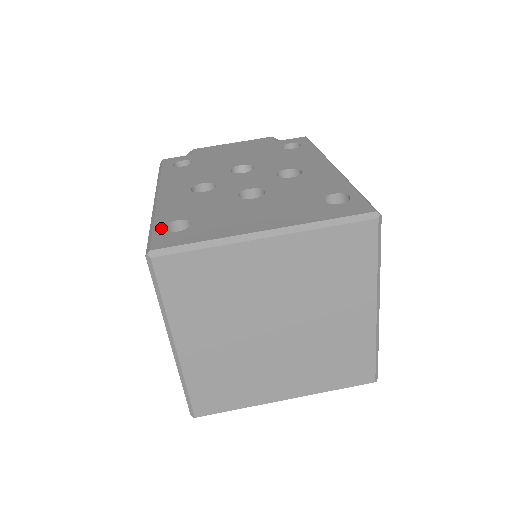
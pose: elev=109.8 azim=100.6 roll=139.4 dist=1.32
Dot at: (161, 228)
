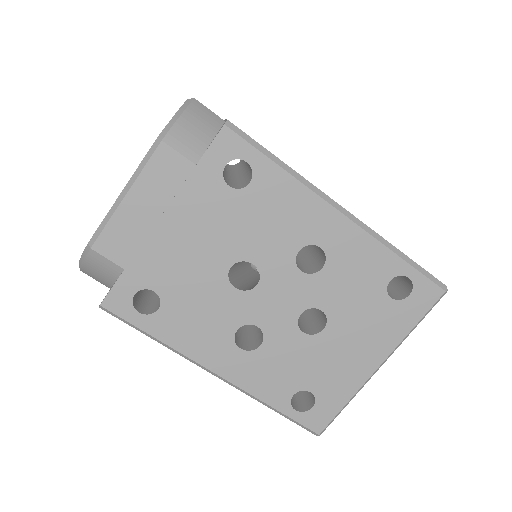
Dot at: (294, 412)
